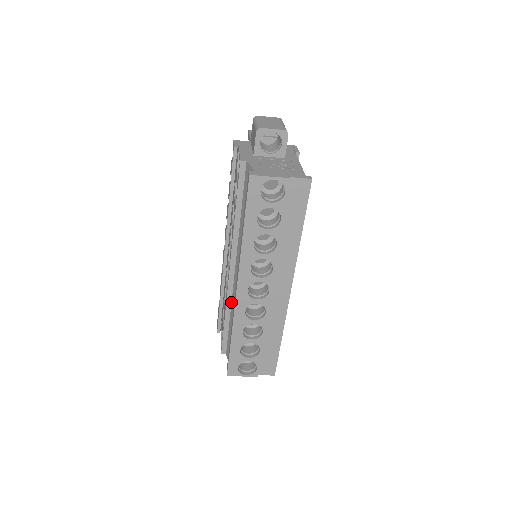
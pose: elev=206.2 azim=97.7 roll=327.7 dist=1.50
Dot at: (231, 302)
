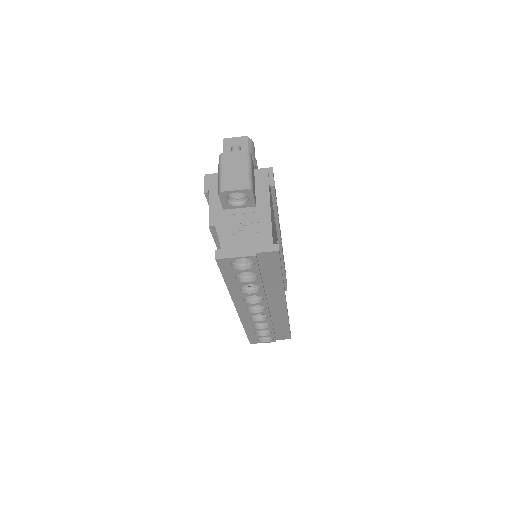
Dot at: occluded
